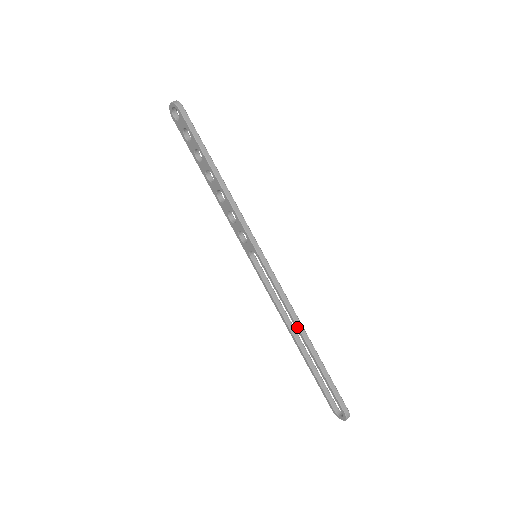
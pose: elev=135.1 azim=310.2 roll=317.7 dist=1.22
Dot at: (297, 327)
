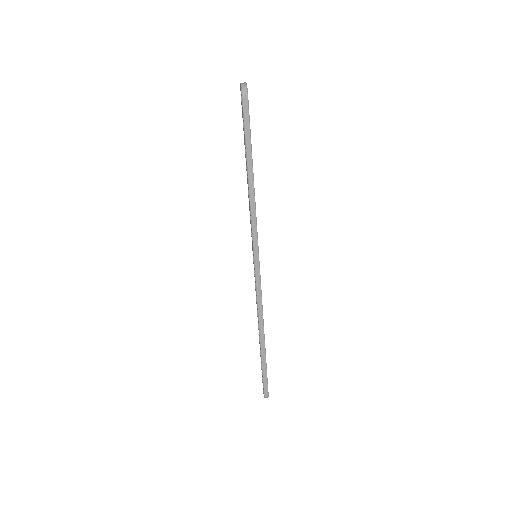
Dot at: (259, 325)
